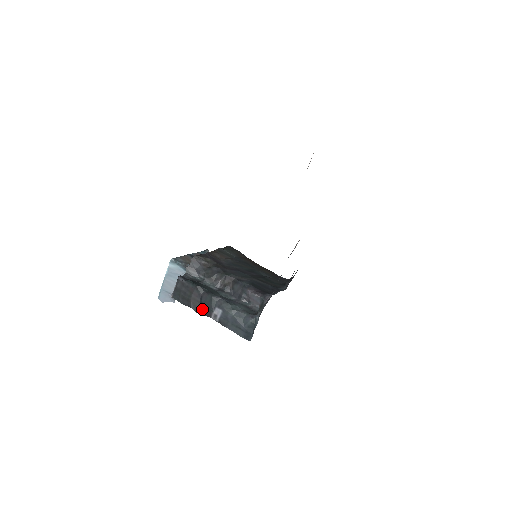
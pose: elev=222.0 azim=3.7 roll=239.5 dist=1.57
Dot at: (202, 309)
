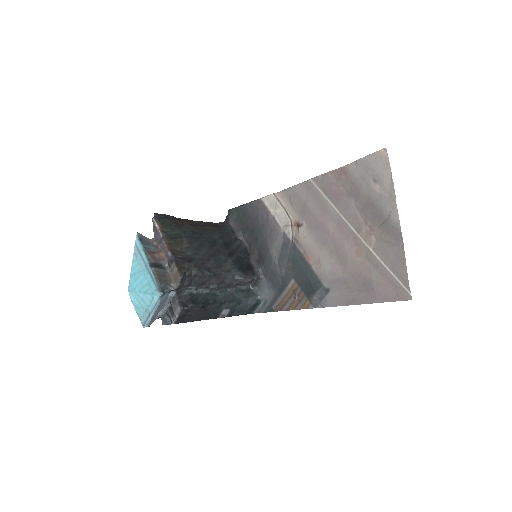
Dot at: (208, 316)
